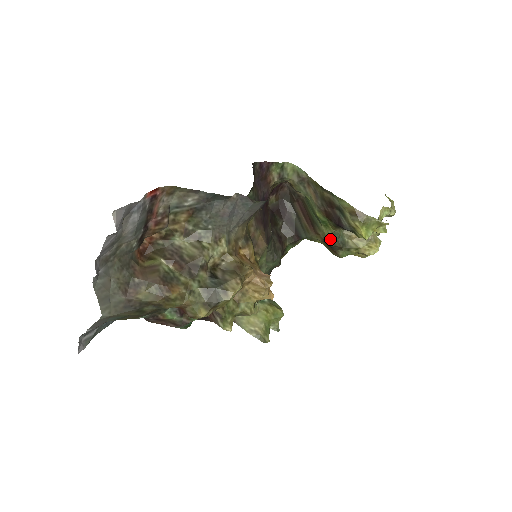
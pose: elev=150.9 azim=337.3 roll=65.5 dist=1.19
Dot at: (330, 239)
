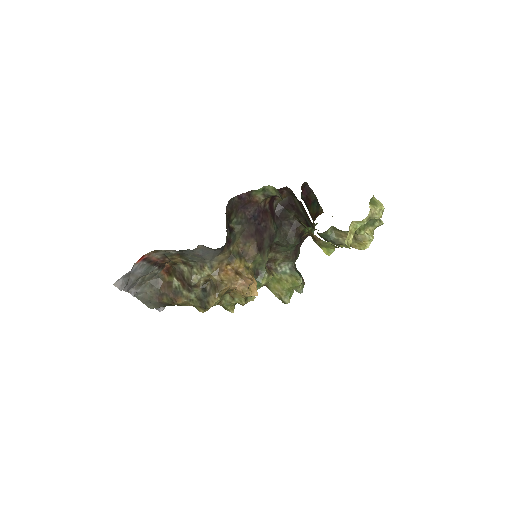
Dot at: (322, 237)
